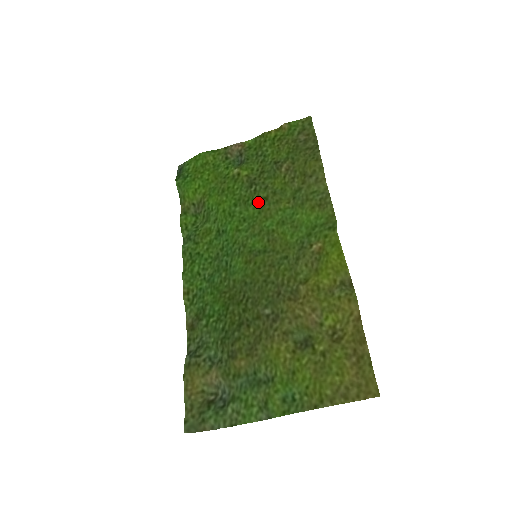
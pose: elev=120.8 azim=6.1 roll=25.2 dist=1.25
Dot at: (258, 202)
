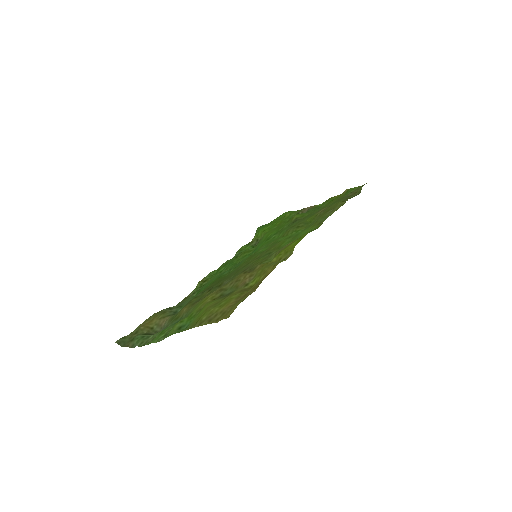
Dot at: (287, 229)
